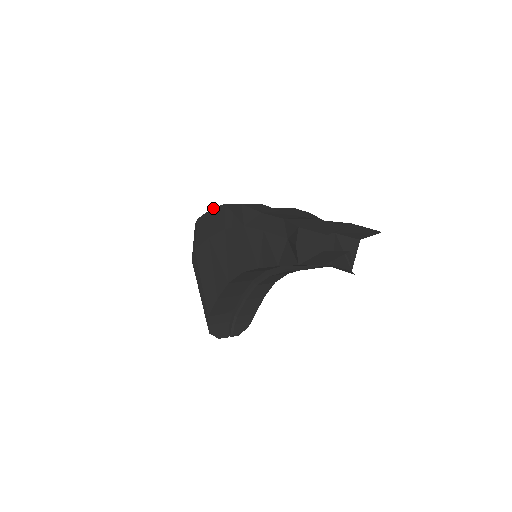
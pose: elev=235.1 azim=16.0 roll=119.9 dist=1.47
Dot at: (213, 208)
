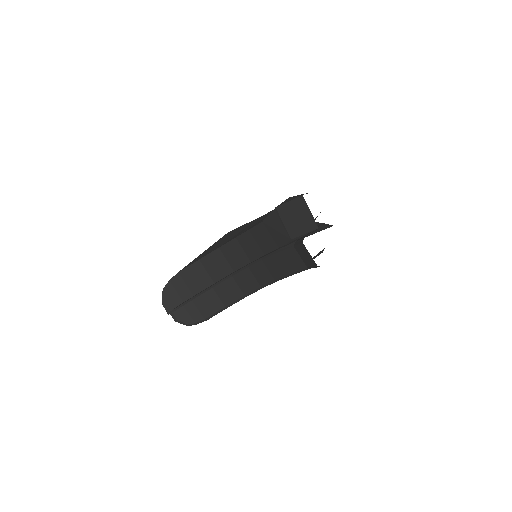
Dot at: occluded
